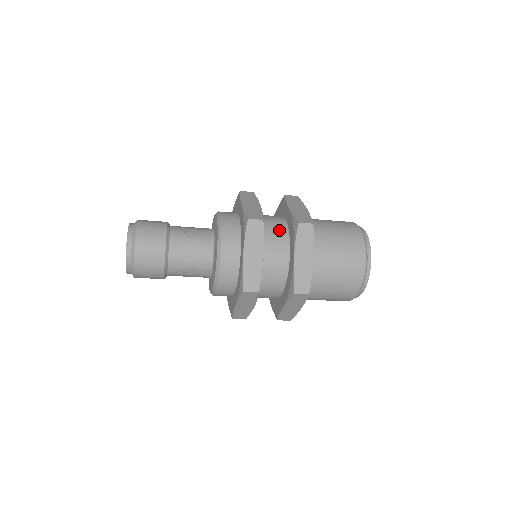
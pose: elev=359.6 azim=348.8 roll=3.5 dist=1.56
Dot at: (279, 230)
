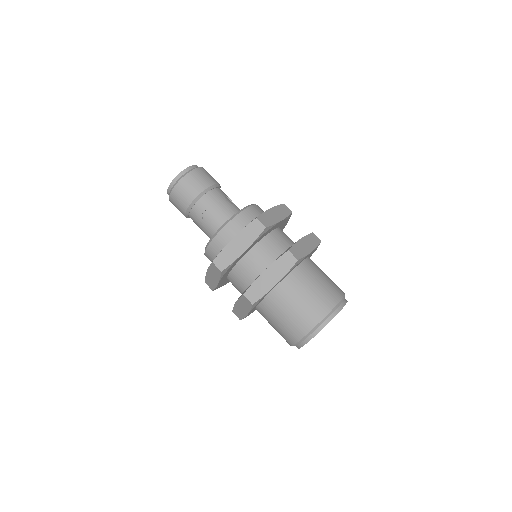
Dot at: (249, 275)
